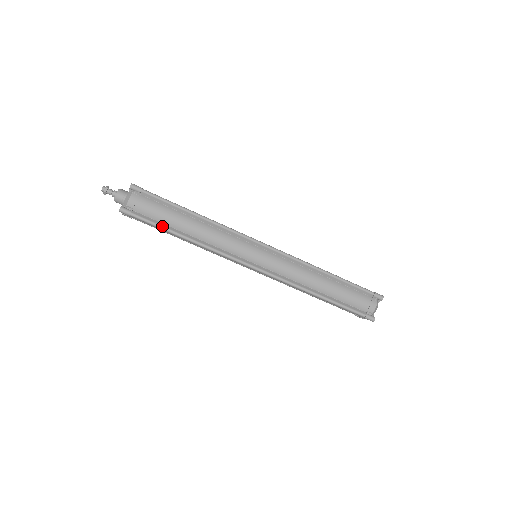
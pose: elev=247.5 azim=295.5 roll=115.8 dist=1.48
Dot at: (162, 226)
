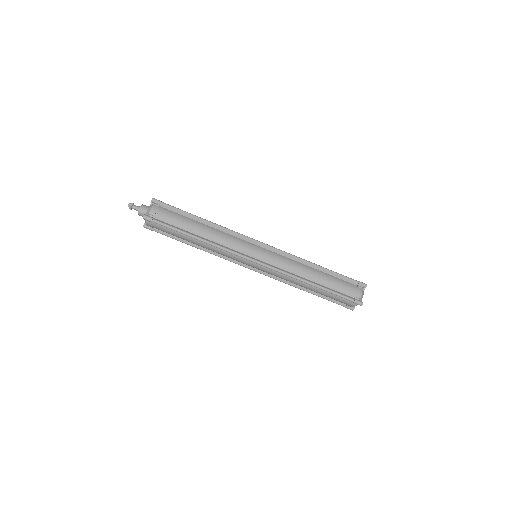
Dot at: (178, 229)
